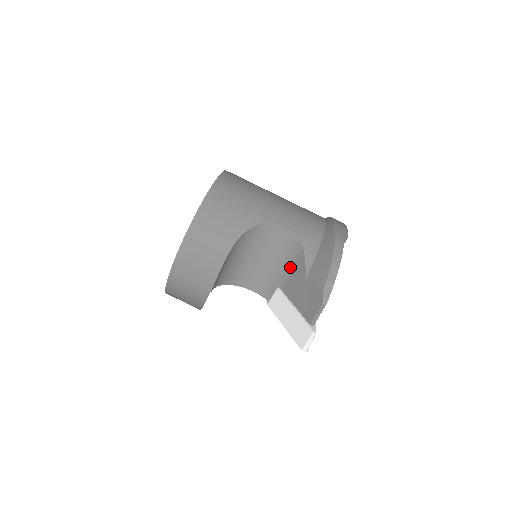
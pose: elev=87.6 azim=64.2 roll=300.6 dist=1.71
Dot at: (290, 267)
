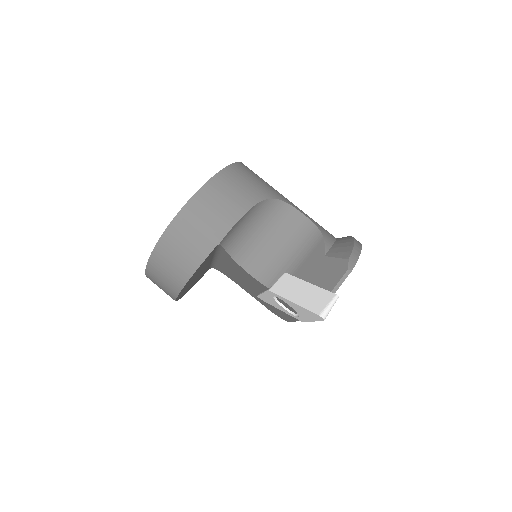
Dot at: (304, 252)
